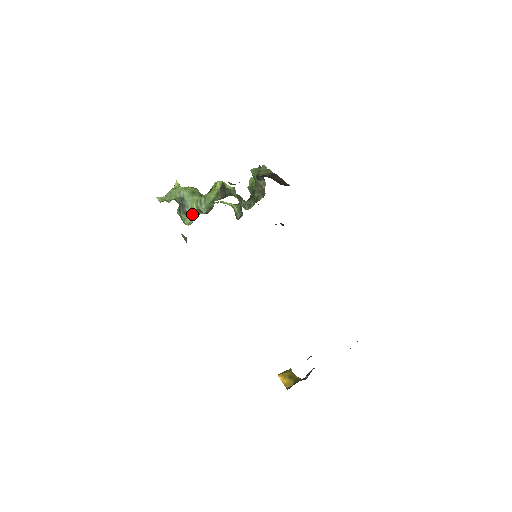
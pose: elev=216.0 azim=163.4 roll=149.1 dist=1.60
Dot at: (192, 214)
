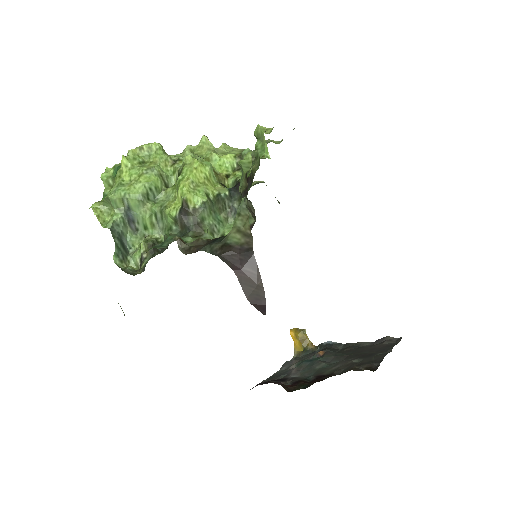
Dot at: (140, 249)
